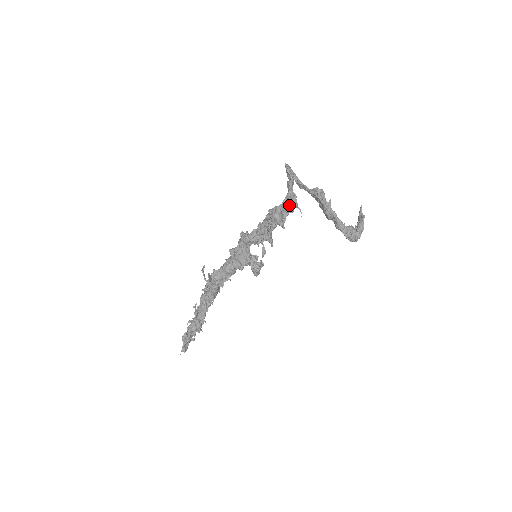
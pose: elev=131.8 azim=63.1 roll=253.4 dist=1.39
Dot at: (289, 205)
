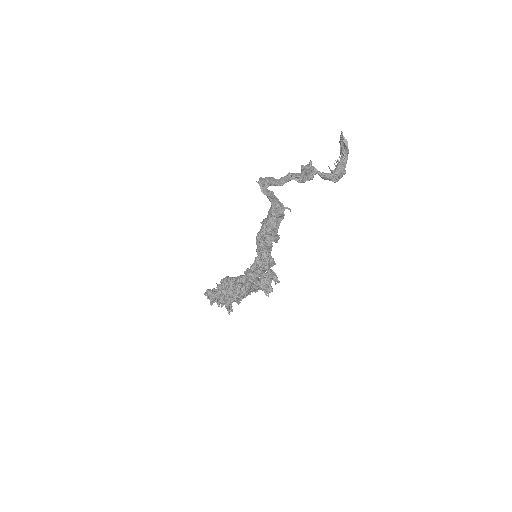
Dot at: (277, 219)
